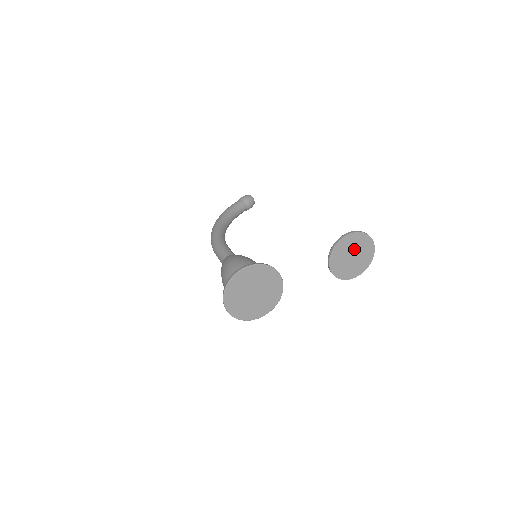
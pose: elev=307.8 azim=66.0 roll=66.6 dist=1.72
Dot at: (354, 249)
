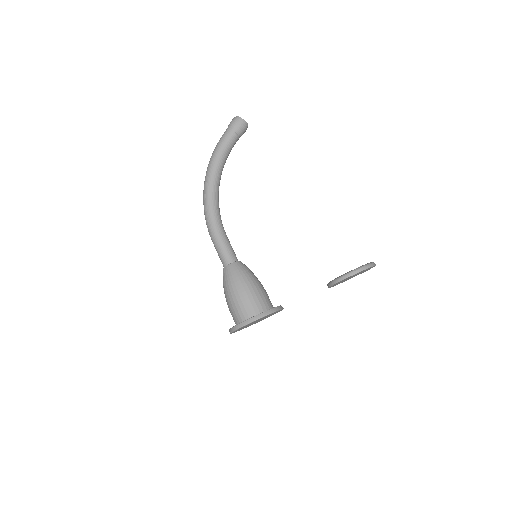
Dot at: occluded
